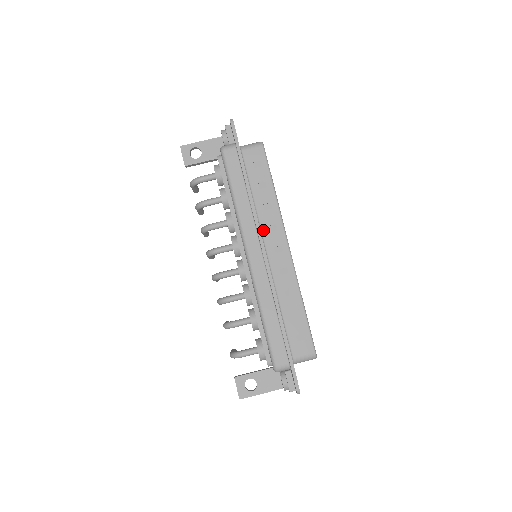
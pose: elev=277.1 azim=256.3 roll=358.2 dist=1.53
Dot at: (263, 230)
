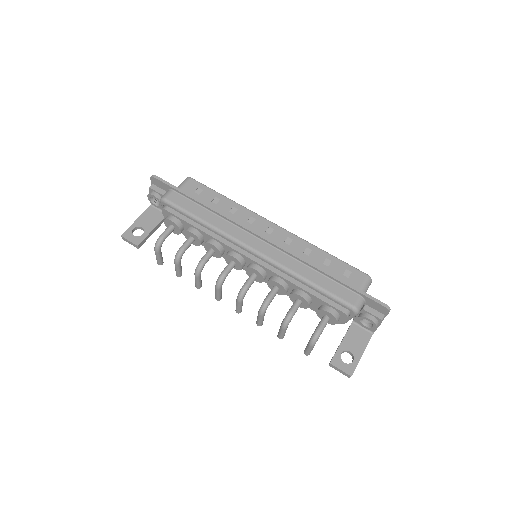
Dot at: occluded
